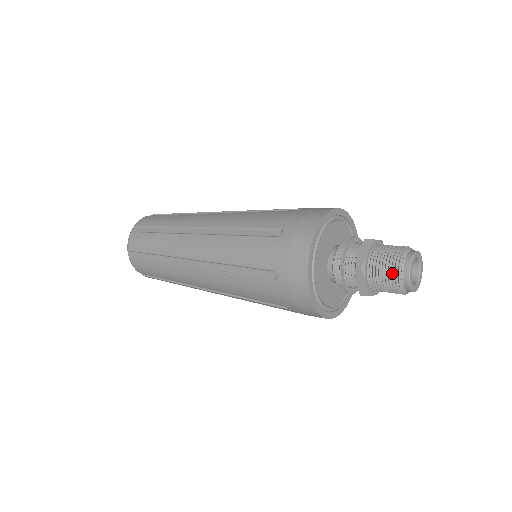
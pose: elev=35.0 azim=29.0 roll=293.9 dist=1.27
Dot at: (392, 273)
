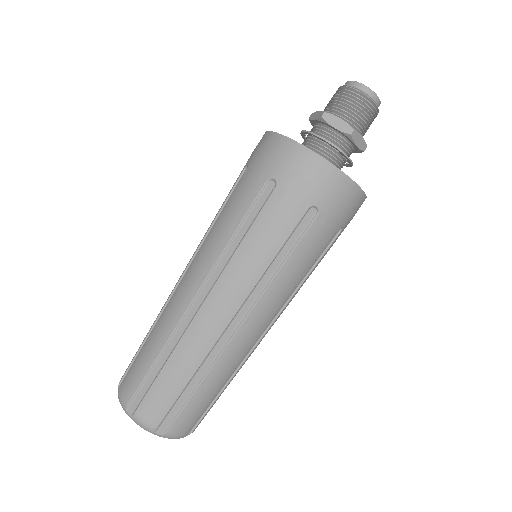
Dot at: (347, 93)
